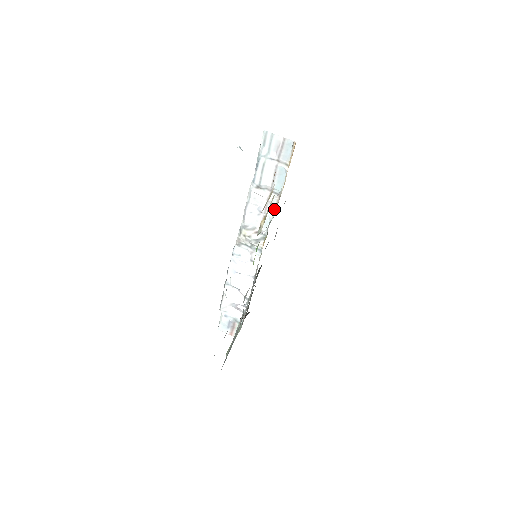
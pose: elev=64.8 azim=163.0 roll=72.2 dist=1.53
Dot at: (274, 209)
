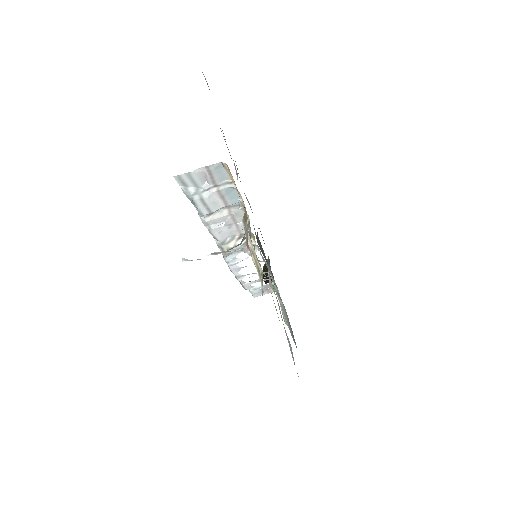
Dot at: occluded
